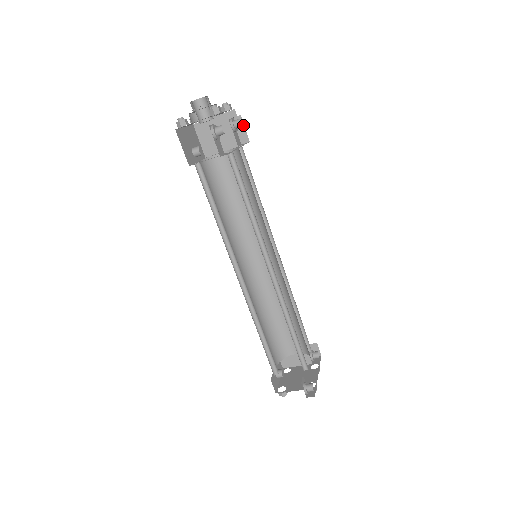
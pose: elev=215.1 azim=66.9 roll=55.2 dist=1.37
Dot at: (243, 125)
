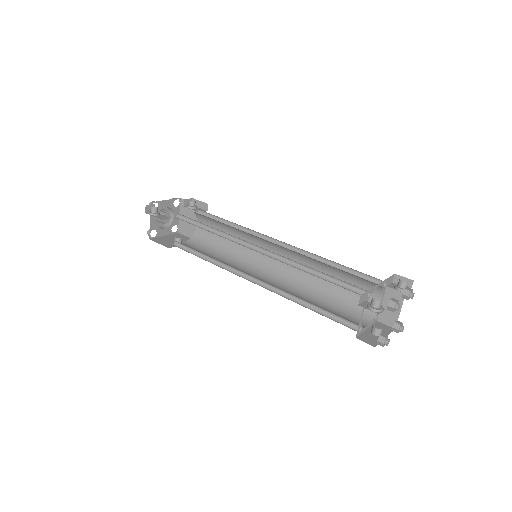
Dot at: (198, 201)
